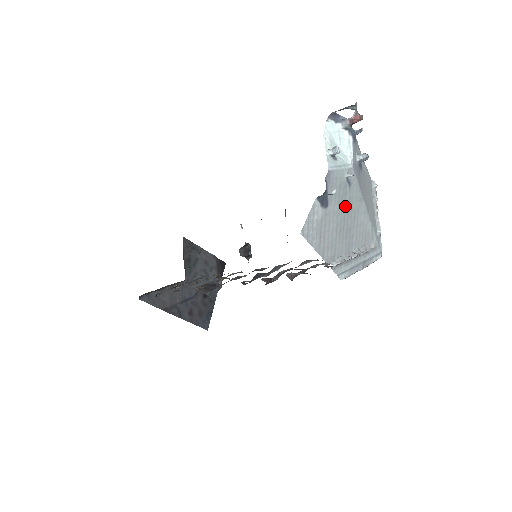
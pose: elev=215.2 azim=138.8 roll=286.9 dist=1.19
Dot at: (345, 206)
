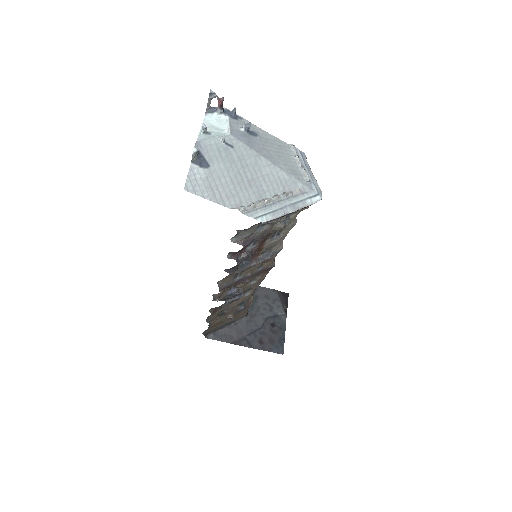
Dot at: (235, 163)
